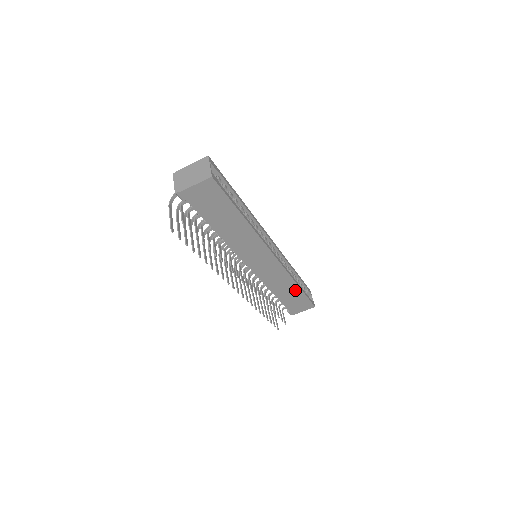
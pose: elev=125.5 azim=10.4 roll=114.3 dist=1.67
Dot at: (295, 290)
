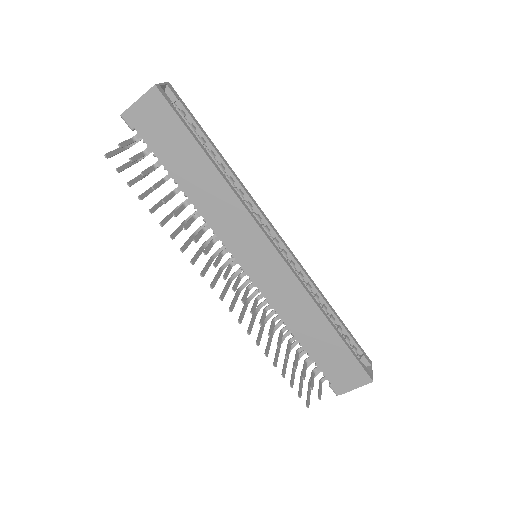
Dot at: (327, 332)
